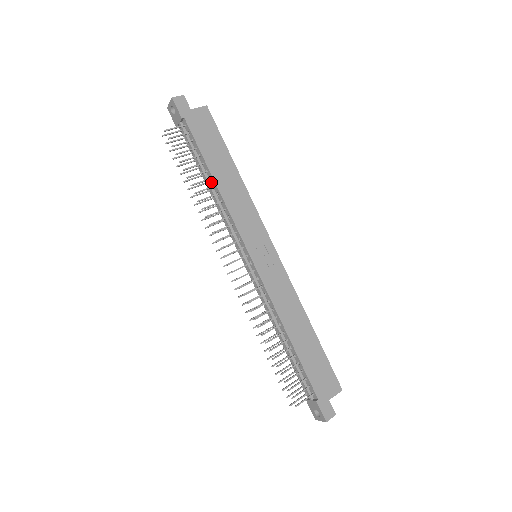
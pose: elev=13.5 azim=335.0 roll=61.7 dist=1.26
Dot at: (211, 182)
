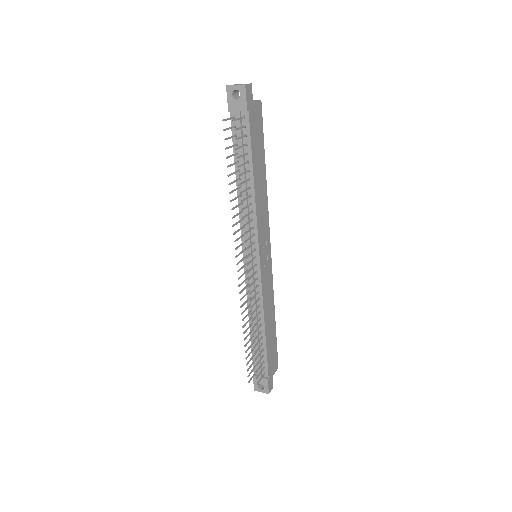
Dot at: (248, 182)
